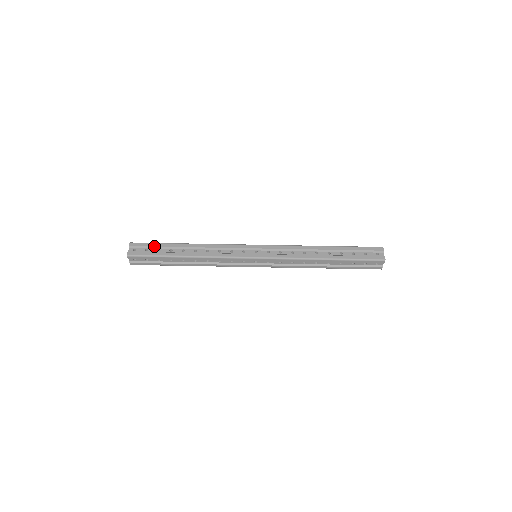
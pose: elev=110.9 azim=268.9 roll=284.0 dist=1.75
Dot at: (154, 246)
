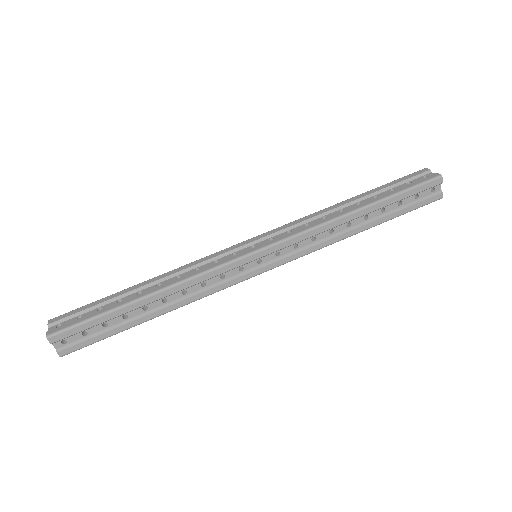
Dot at: (90, 307)
